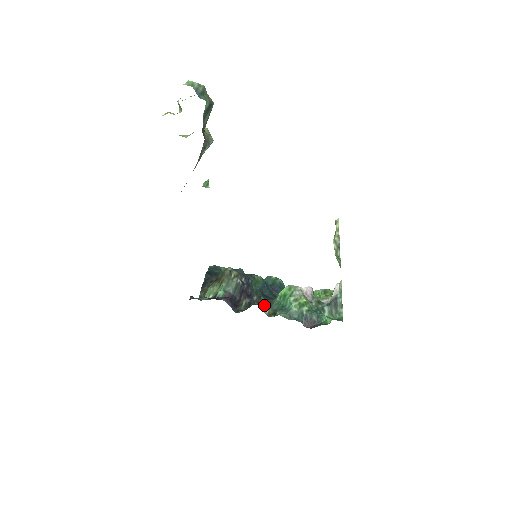
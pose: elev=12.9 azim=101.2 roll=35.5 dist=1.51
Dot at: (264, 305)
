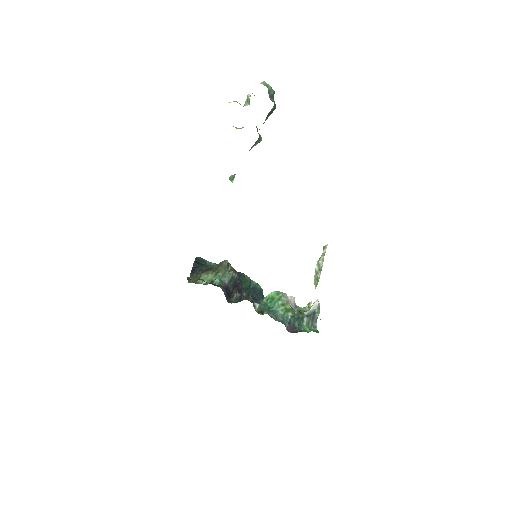
Dot at: (255, 302)
